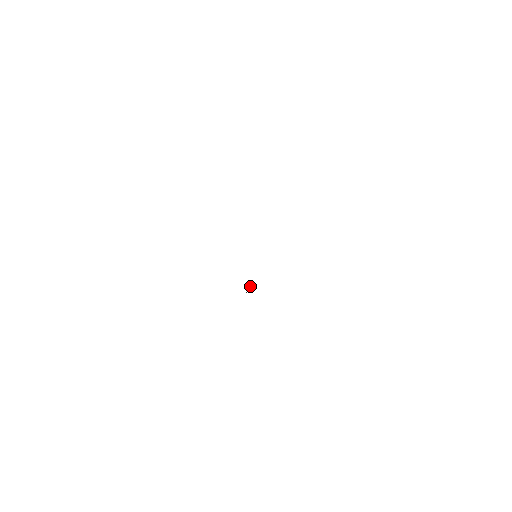
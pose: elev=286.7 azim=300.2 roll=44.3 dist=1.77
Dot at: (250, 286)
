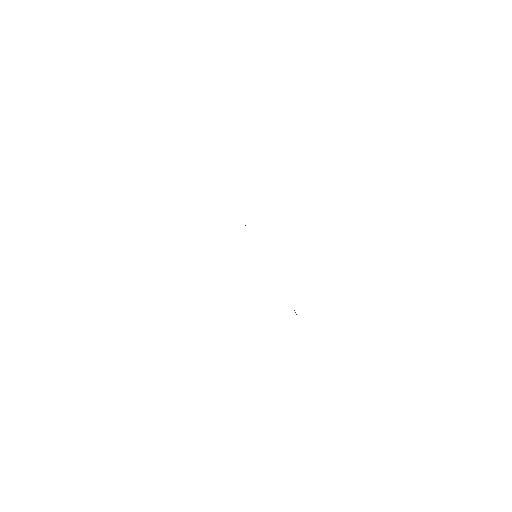
Dot at: occluded
